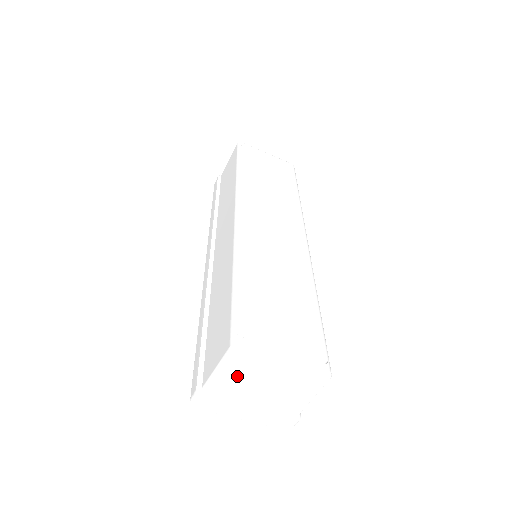
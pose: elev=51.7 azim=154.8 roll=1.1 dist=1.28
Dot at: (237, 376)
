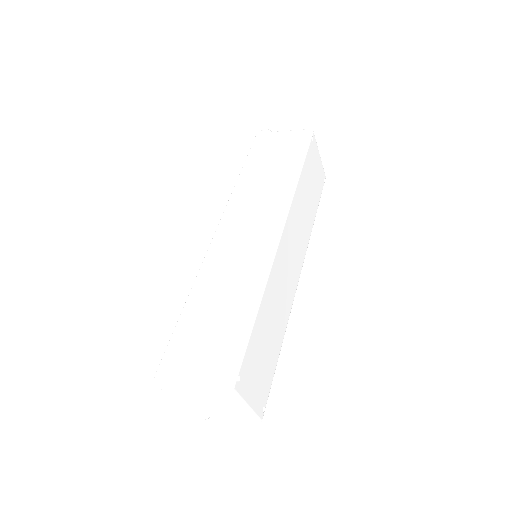
Dot at: (209, 394)
